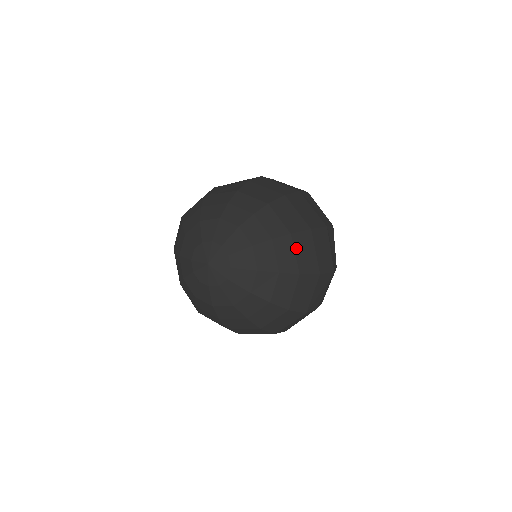
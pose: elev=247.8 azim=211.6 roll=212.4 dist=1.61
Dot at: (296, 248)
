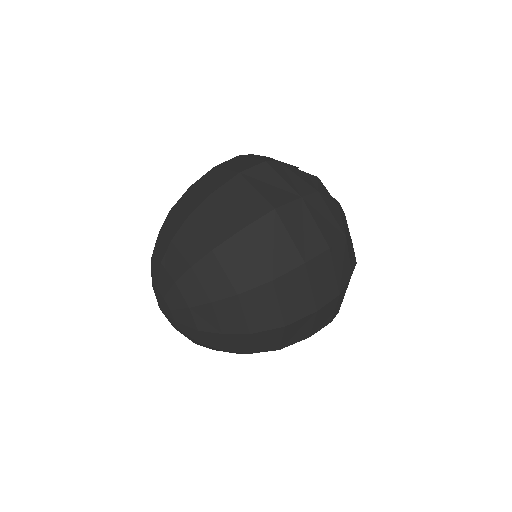
Dot at: (198, 228)
